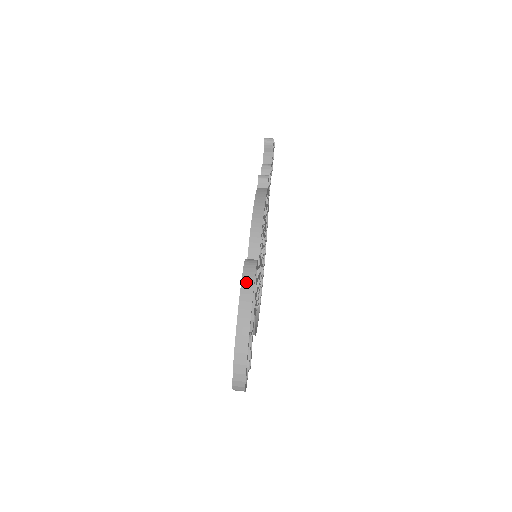
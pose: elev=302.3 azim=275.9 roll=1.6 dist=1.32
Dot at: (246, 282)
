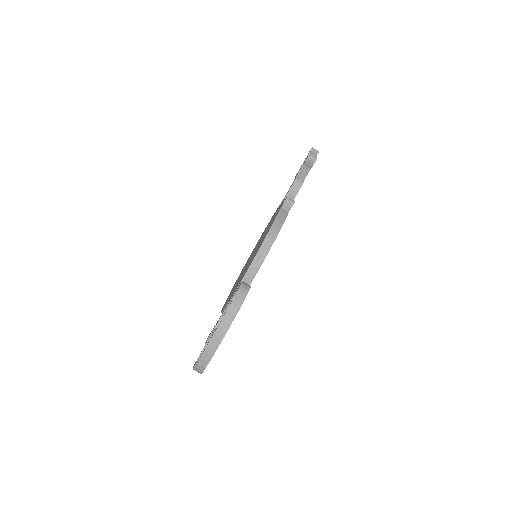
Dot at: (234, 306)
